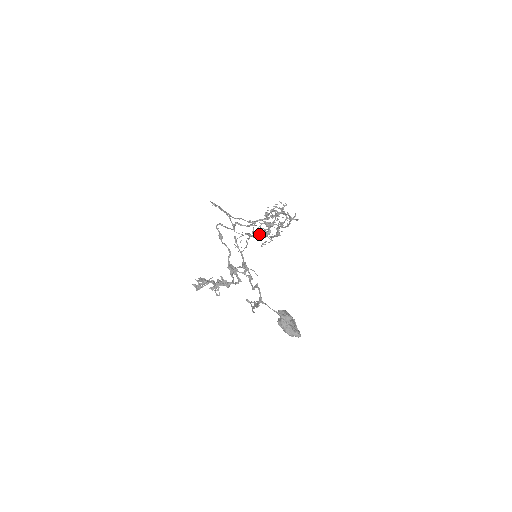
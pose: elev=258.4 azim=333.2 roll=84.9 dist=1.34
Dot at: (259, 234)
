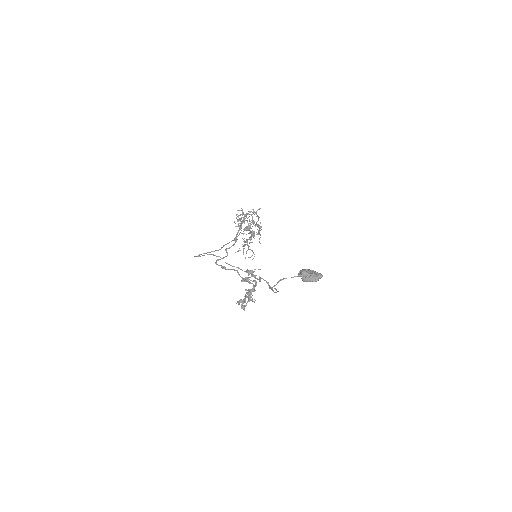
Dot at: (251, 238)
